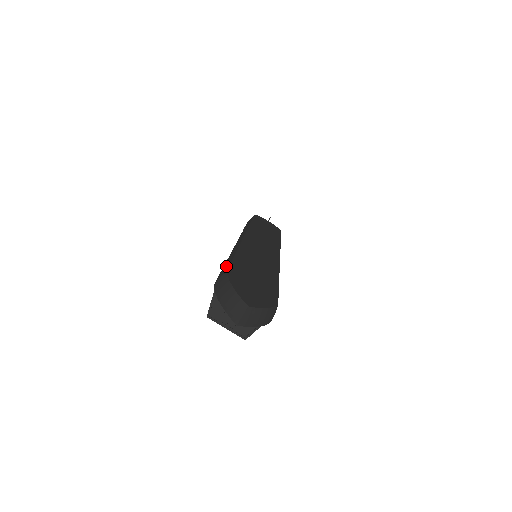
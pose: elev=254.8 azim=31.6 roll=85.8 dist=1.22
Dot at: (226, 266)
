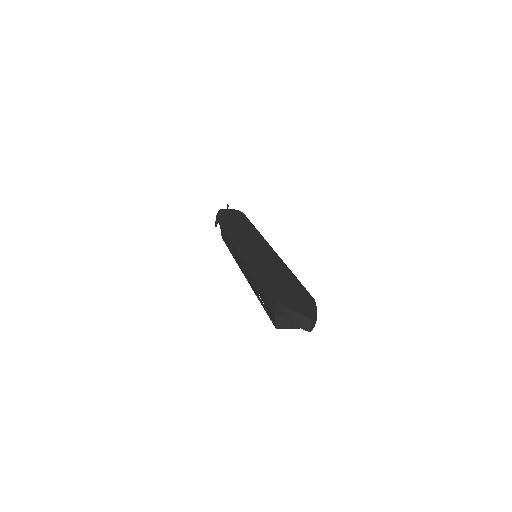
Dot at: (268, 291)
